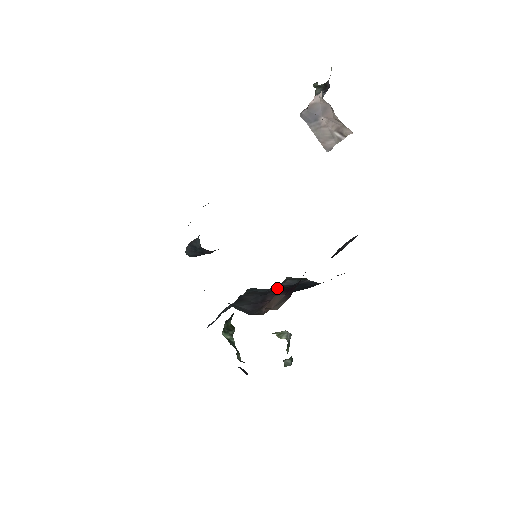
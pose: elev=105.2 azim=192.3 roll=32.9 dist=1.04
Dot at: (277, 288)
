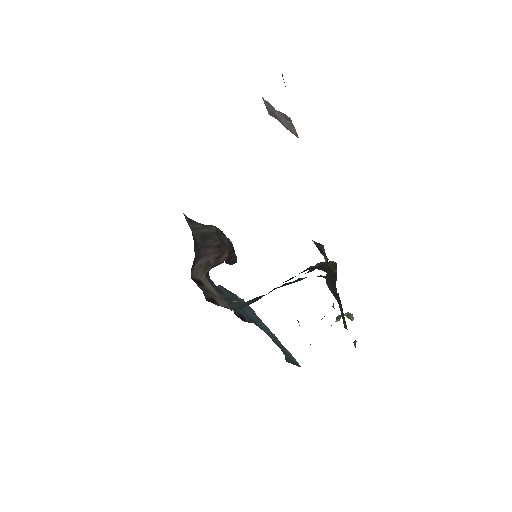
Dot at: occluded
